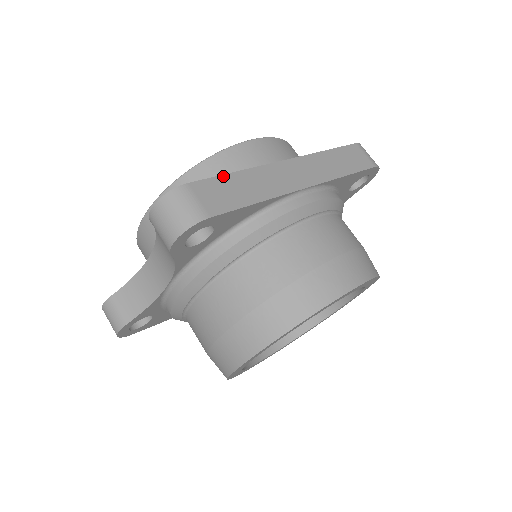
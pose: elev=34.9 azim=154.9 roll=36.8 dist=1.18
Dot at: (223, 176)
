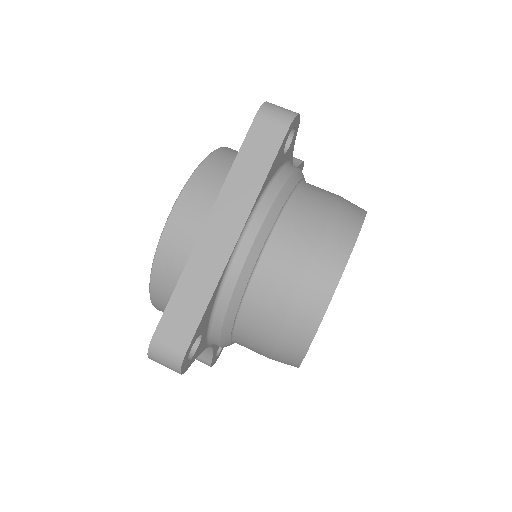
Dot at: (171, 300)
